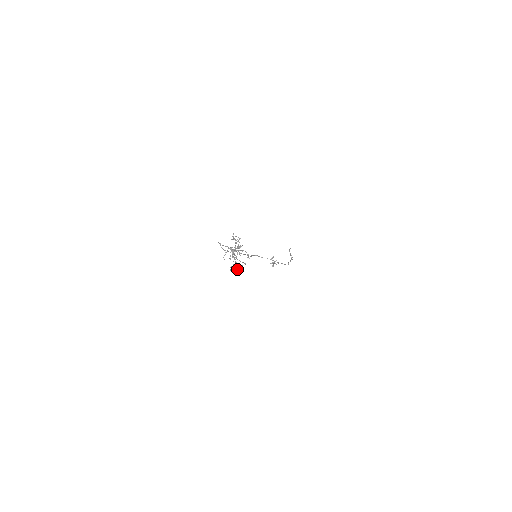
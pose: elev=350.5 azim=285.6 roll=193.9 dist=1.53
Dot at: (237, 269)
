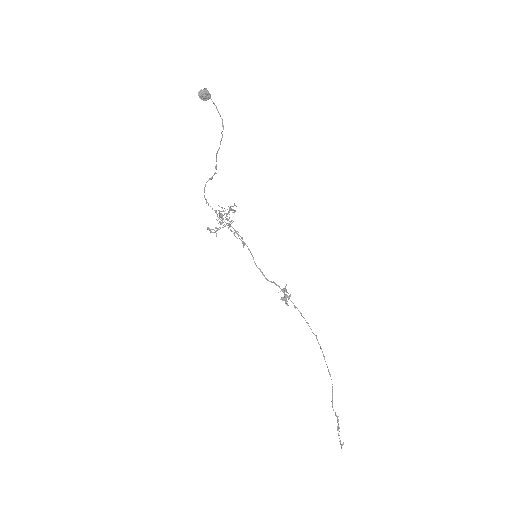
Dot at: (207, 91)
